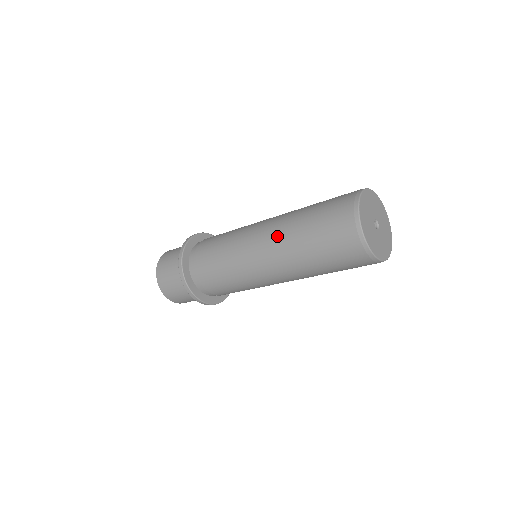
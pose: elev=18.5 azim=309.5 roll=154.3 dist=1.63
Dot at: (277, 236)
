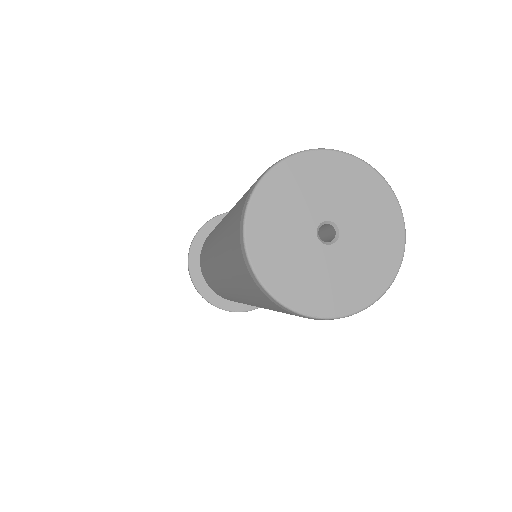
Dot at: occluded
